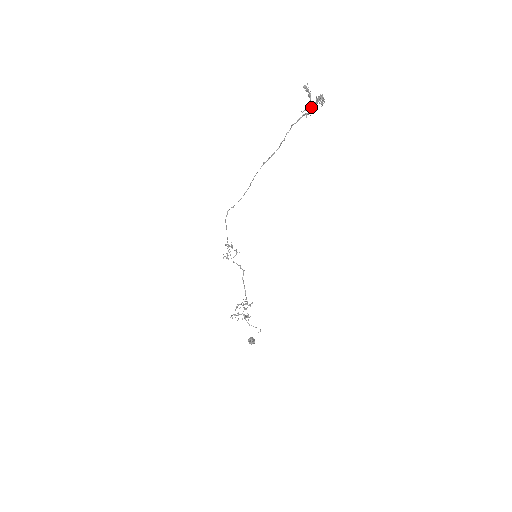
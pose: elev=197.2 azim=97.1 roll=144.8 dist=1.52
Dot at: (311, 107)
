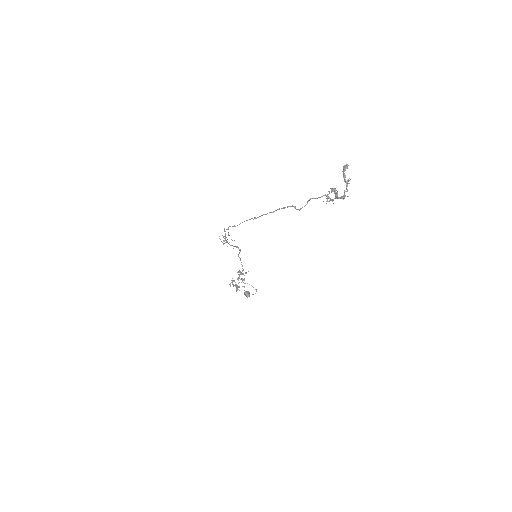
Dot at: (335, 198)
